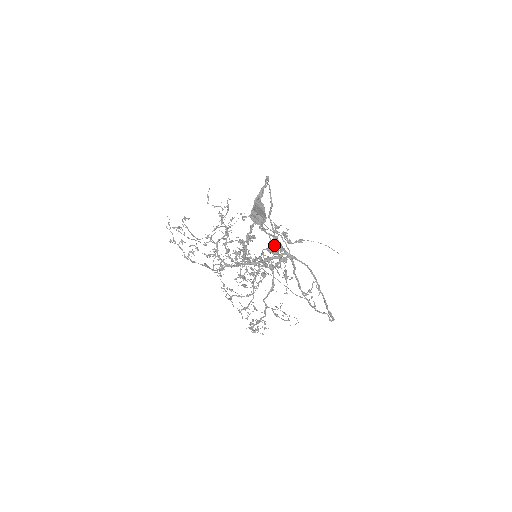
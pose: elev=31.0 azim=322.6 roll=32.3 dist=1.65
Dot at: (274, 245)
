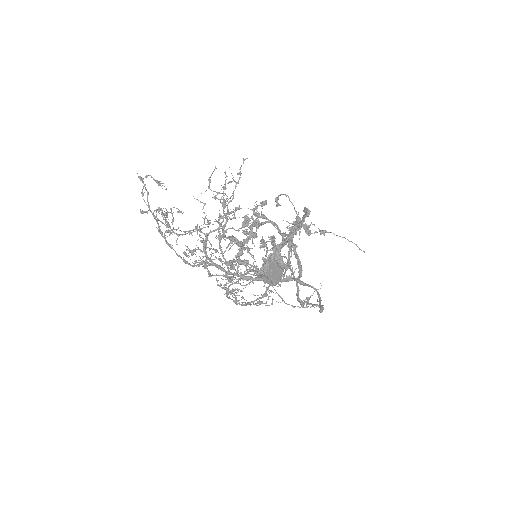
Dot at: (284, 256)
